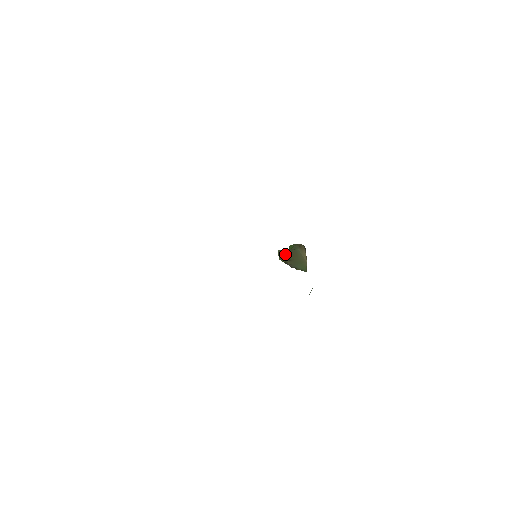
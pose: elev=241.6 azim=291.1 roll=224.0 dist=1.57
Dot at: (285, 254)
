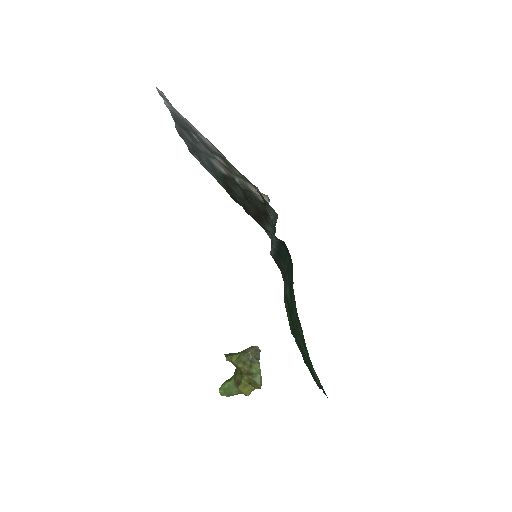
Dot at: occluded
